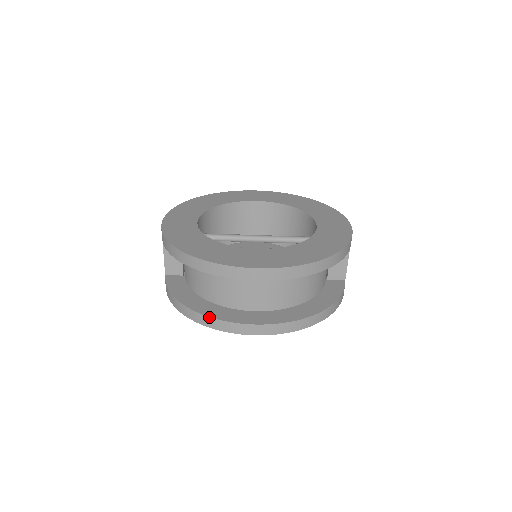
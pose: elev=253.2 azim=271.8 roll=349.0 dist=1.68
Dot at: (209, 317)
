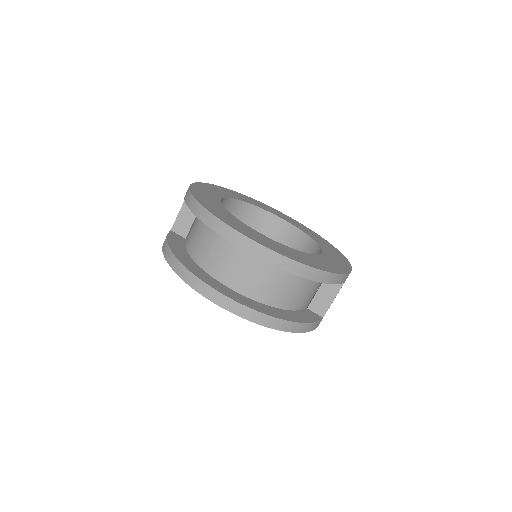
Dot at: (187, 269)
